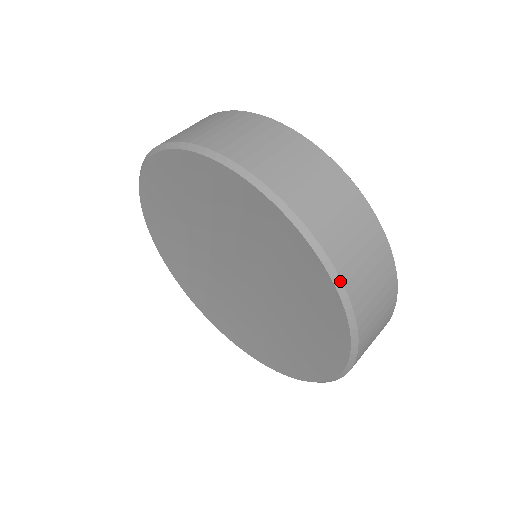
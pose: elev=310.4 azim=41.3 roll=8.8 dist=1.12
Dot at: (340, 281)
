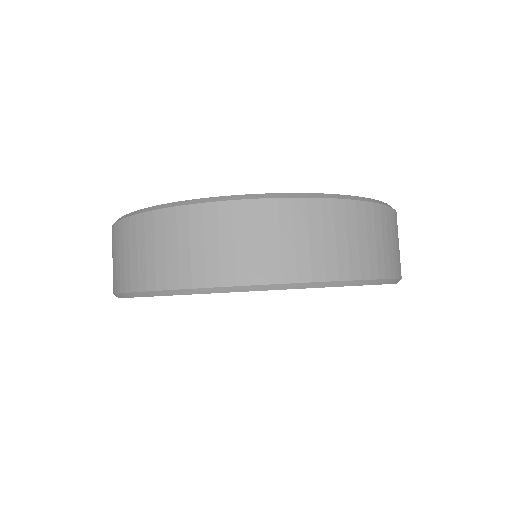
Dot at: occluded
